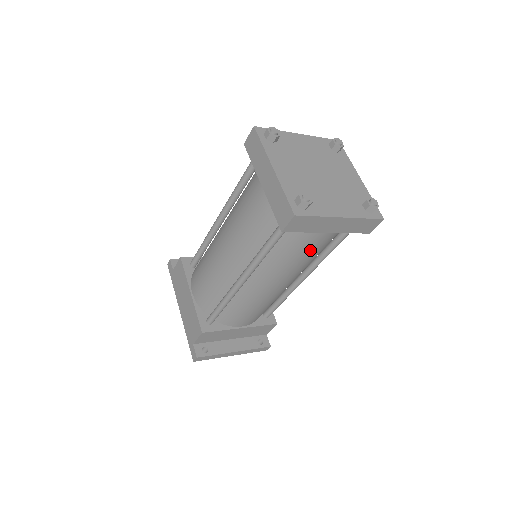
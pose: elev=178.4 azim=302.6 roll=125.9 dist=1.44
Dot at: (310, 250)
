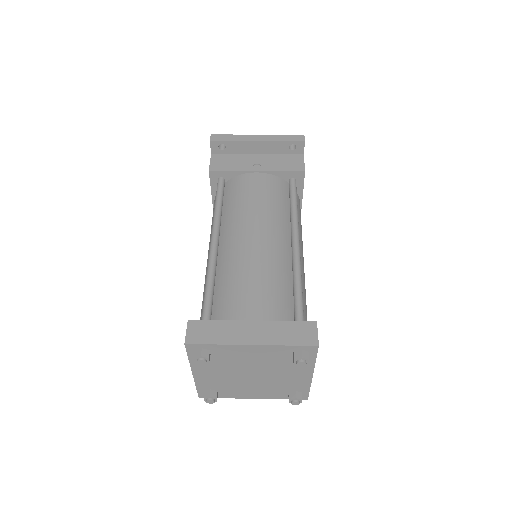
Dot at: occluded
